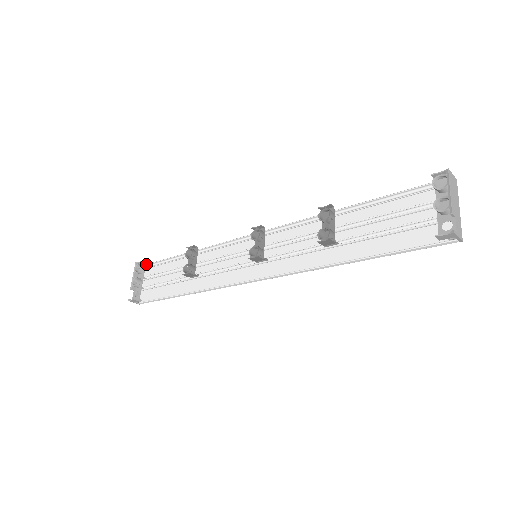
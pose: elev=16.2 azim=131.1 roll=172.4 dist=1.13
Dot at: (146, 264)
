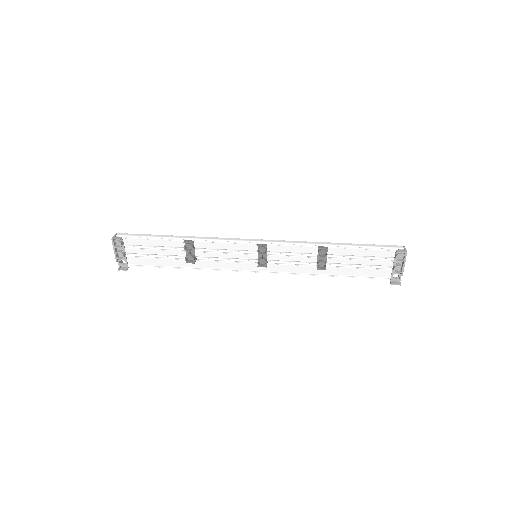
Dot at: (121, 236)
